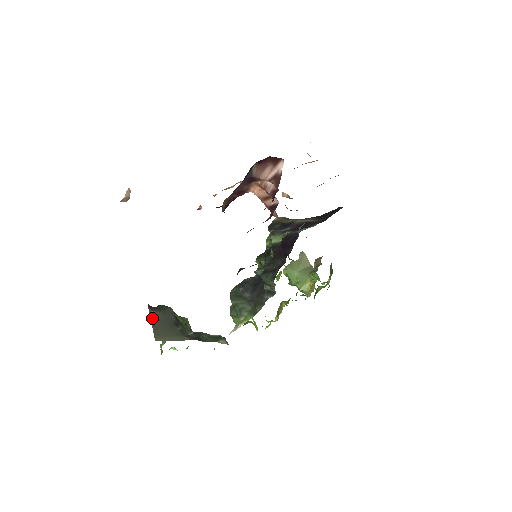
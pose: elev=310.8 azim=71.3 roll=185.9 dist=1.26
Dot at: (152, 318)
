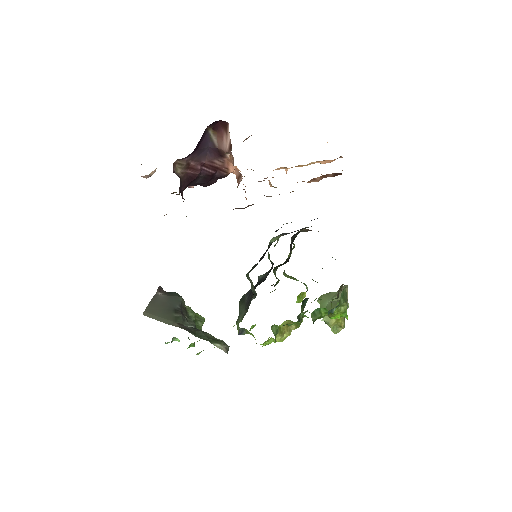
Dot at: (155, 297)
